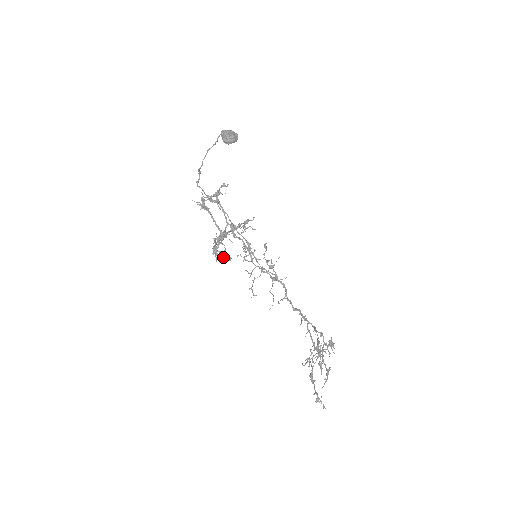
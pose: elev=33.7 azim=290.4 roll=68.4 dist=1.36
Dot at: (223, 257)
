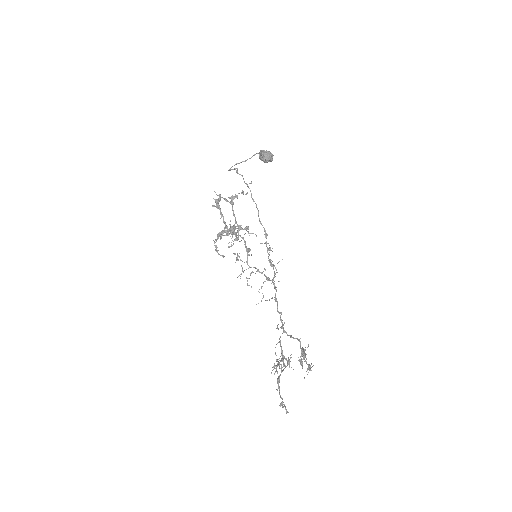
Dot at: (217, 252)
